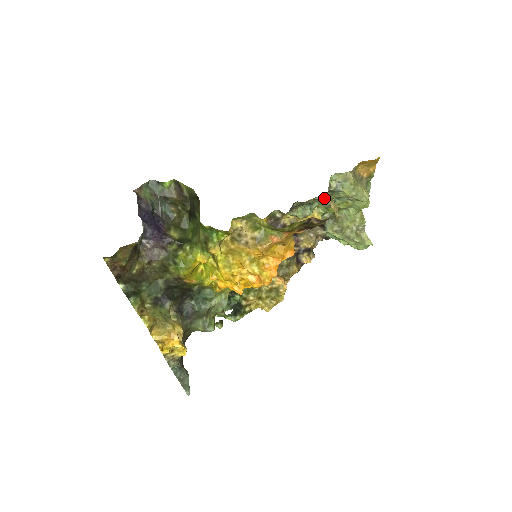
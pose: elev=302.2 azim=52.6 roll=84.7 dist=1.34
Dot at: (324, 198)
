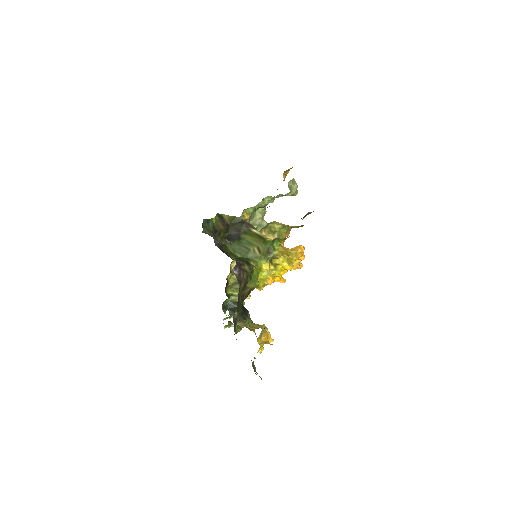
Dot at: occluded
